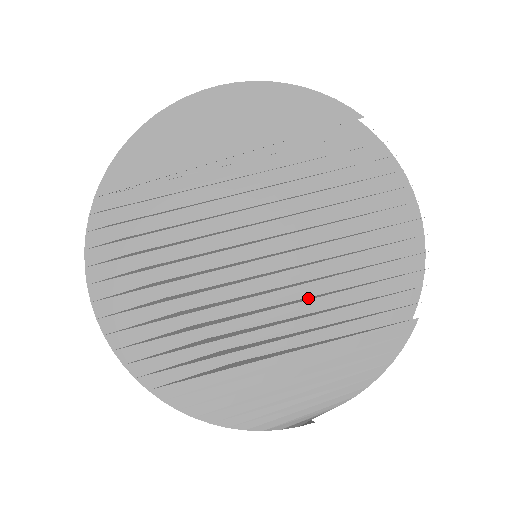
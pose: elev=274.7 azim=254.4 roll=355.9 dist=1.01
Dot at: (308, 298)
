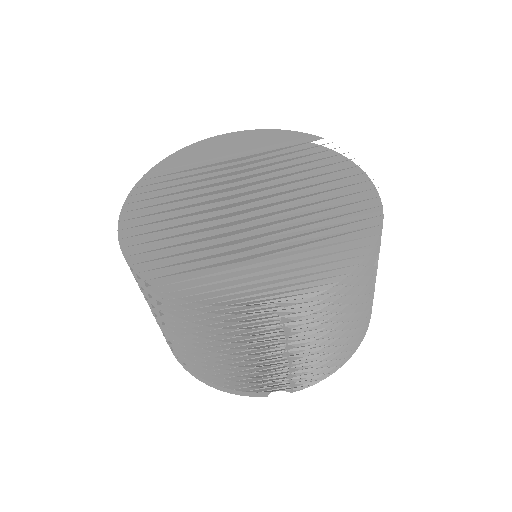
Dot at: (285, 226)
